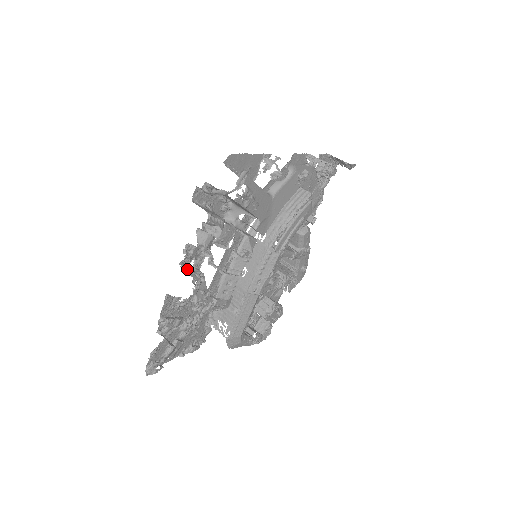
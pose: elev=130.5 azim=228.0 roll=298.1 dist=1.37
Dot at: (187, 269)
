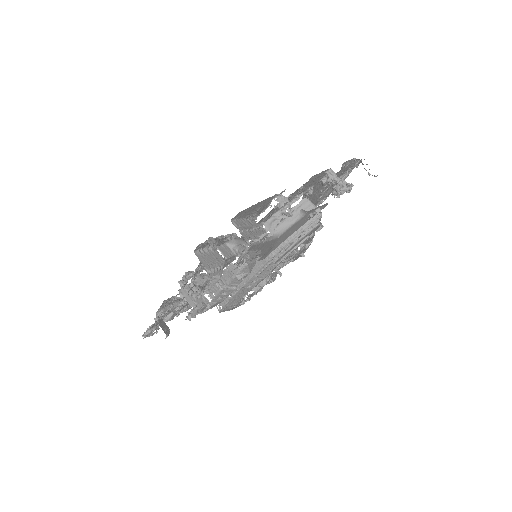
Dot at: (185, 291)
